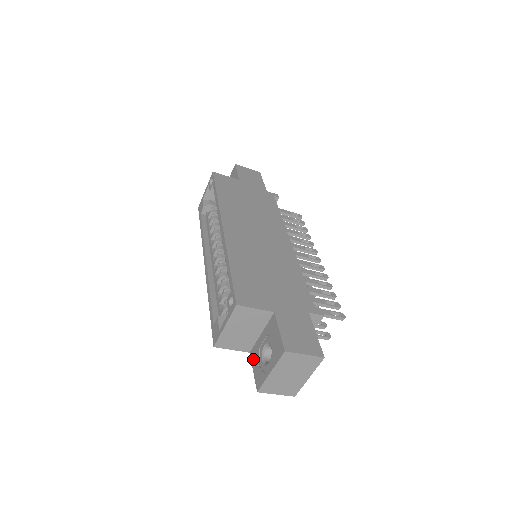
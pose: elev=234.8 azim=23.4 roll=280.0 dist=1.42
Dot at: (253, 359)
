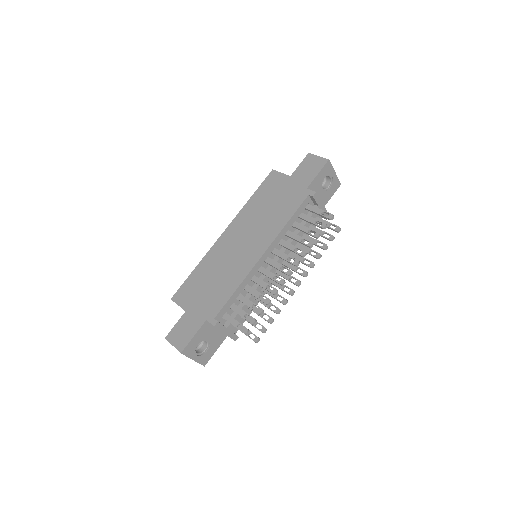
Dot at: occluded
